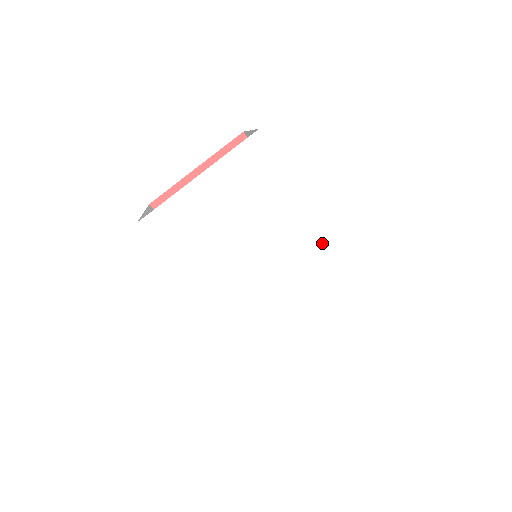
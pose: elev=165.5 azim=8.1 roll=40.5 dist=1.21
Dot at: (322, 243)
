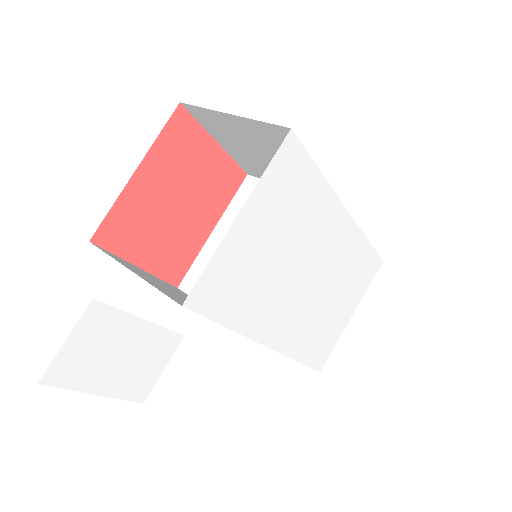
Dot at: (342, 225)
